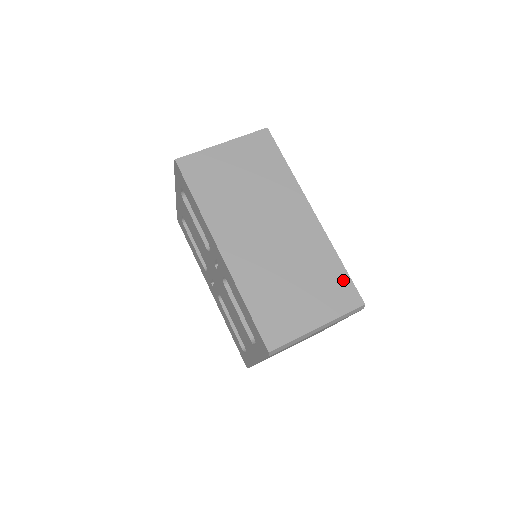
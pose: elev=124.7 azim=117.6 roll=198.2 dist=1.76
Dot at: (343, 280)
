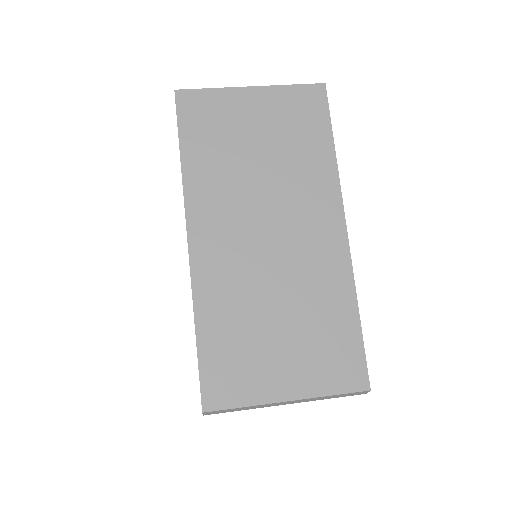
Dot at: (351, 343)
